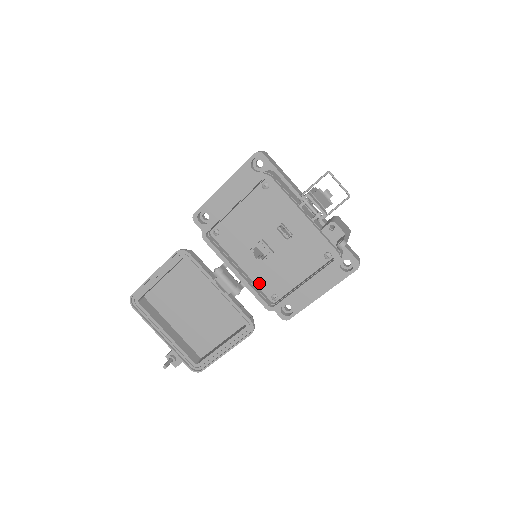
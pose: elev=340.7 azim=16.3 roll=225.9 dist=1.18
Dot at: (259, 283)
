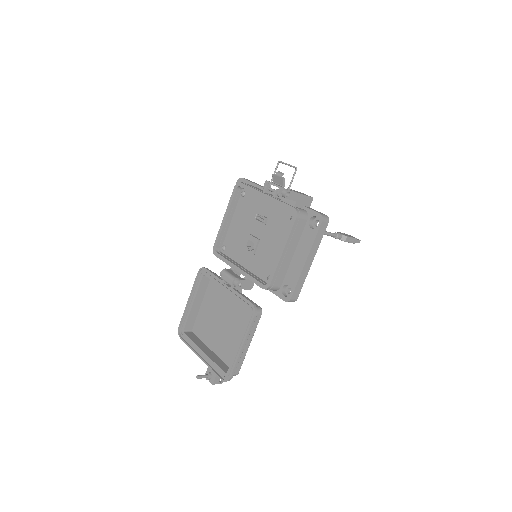
Dot at: (257, 273)
